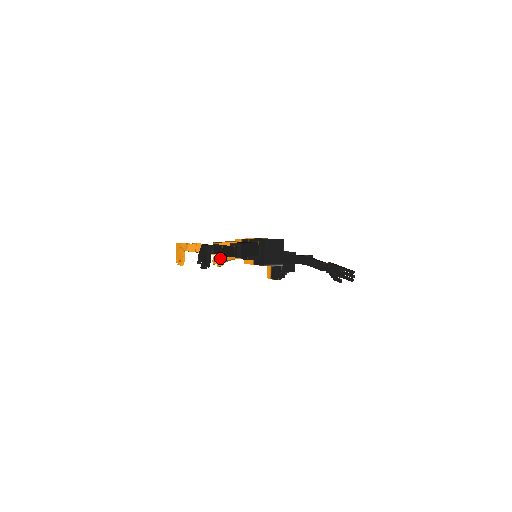
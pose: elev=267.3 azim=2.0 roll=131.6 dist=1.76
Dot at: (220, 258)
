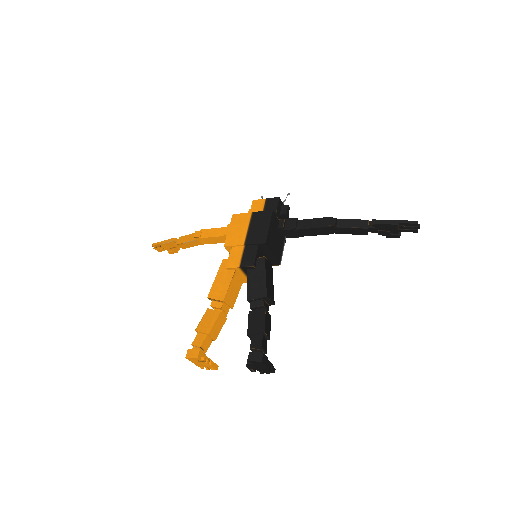
Dot at: (168, 247)
